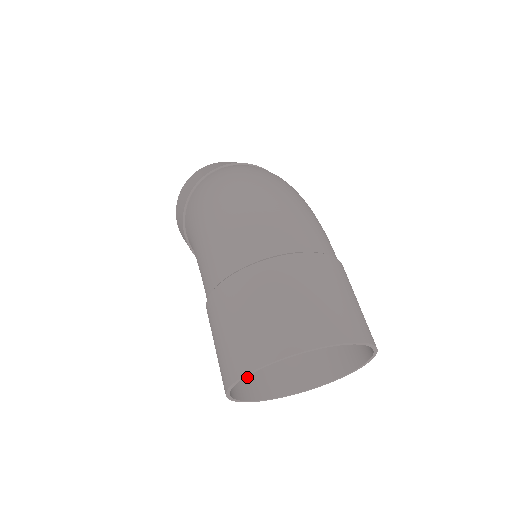
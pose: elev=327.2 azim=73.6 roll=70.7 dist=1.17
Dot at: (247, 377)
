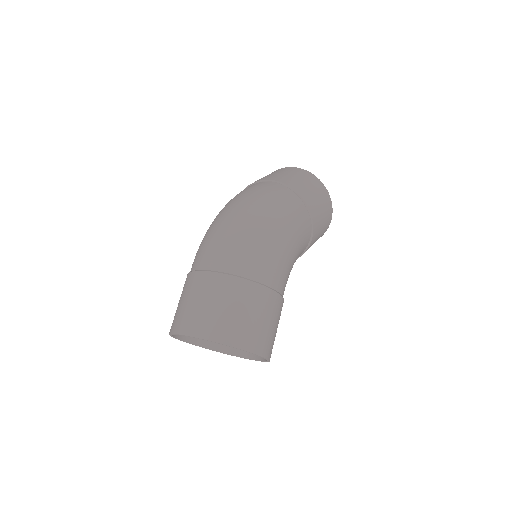
Dot at: occluded
